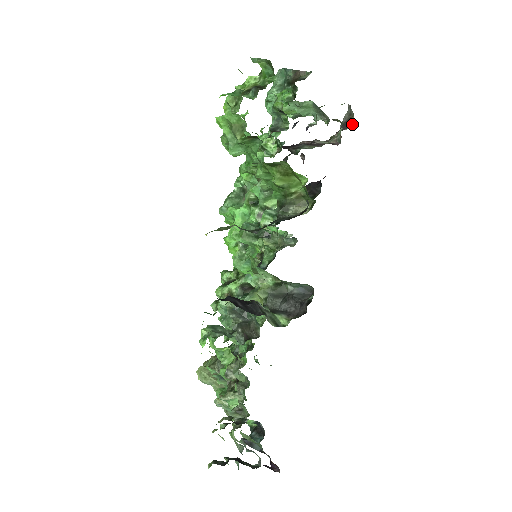
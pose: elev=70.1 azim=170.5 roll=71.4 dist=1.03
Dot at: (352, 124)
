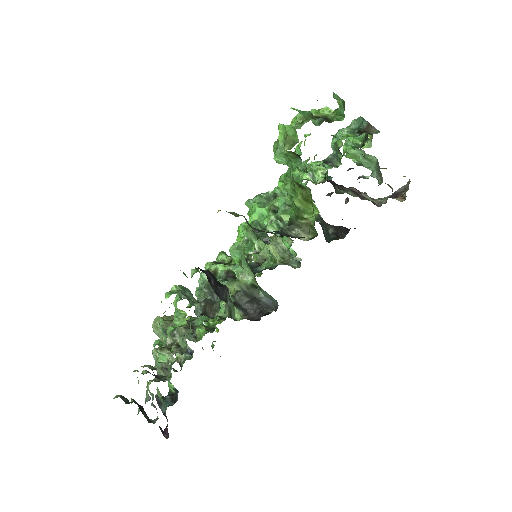
Dot at: (402, 197)
